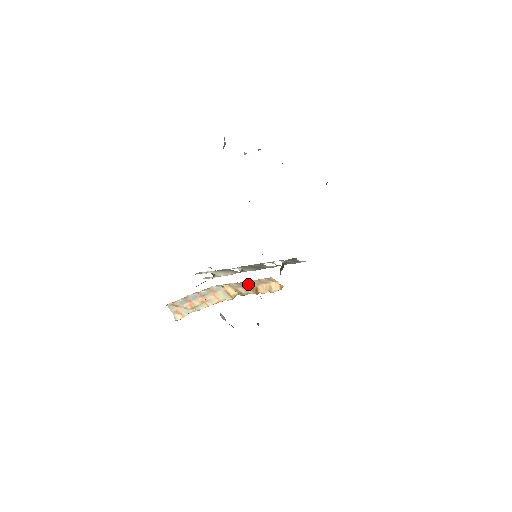
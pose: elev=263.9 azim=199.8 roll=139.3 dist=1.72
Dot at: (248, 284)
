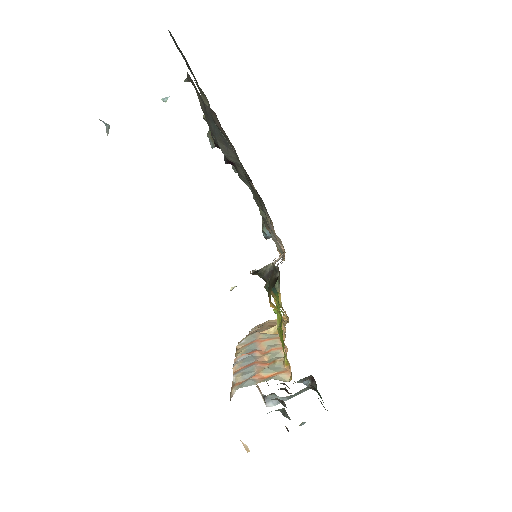
Dot at: occluded
